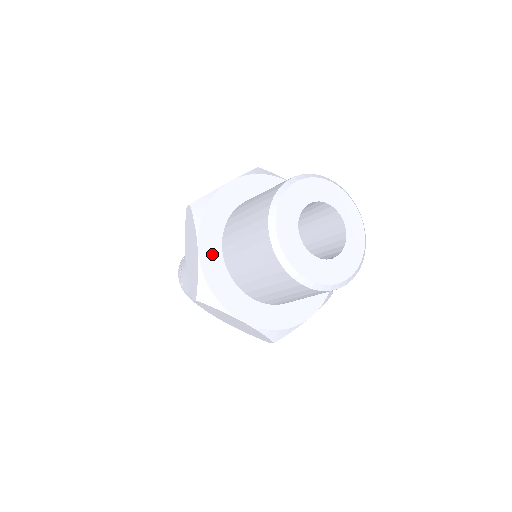
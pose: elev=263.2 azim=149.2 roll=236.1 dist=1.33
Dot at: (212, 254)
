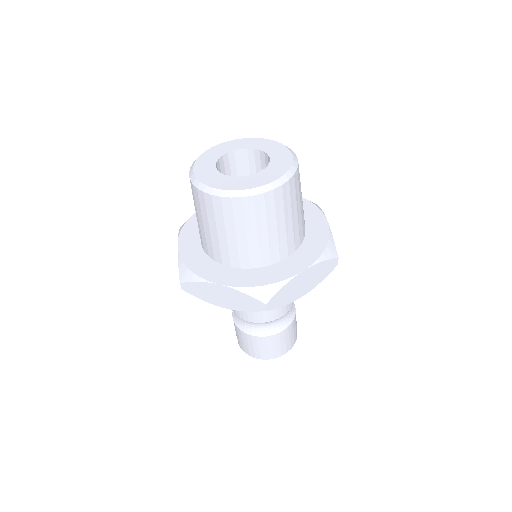
Dot at: (191, 245)
